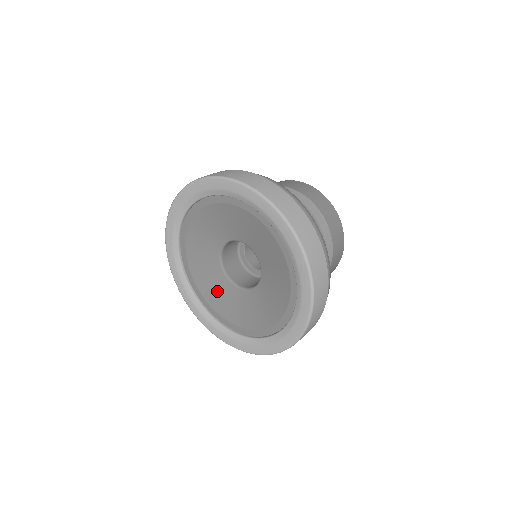
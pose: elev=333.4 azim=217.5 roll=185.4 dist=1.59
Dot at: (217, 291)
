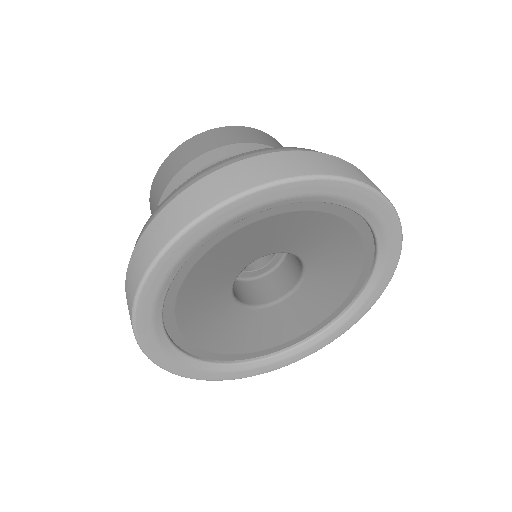
Dot at: (284, 323)
